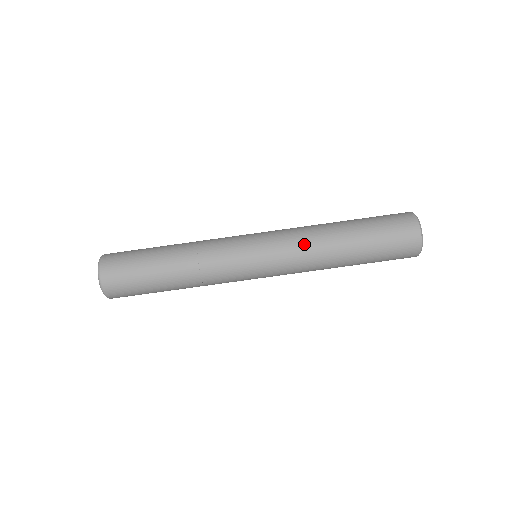
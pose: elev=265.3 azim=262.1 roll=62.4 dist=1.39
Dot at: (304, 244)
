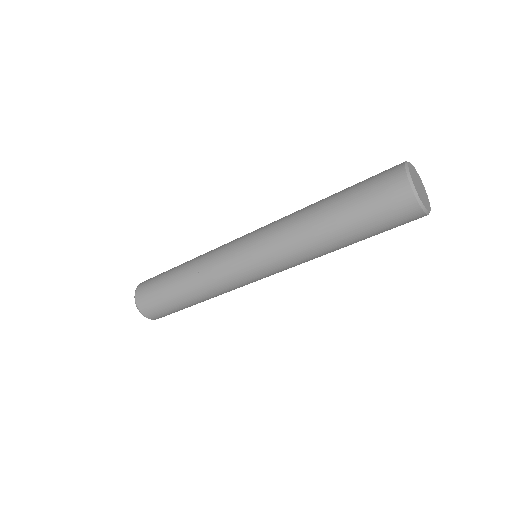
Dot at: (283, 232)
